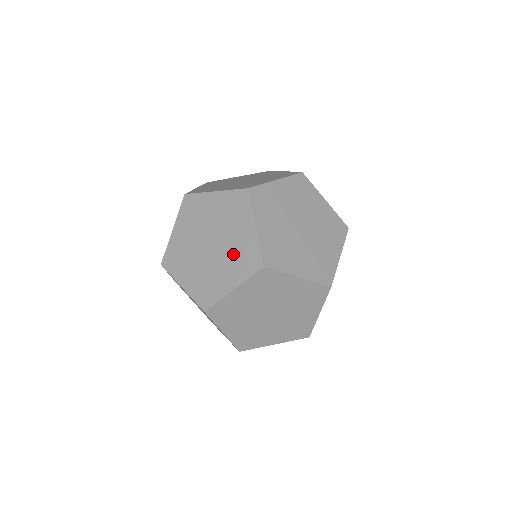
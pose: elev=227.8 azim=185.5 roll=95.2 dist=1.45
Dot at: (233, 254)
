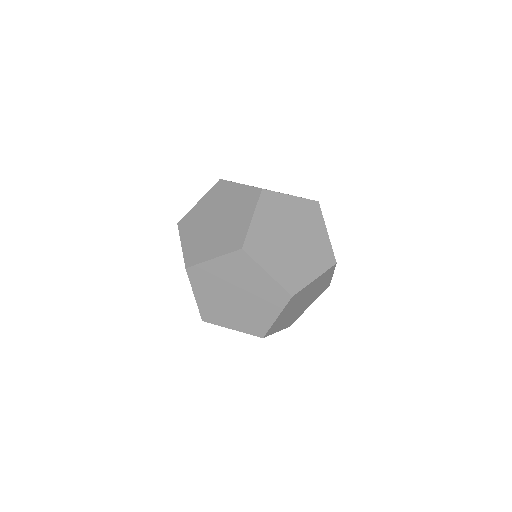
Dot at: (313, 250)
